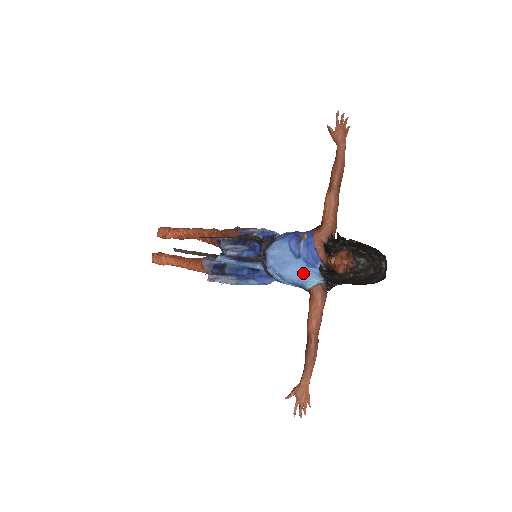
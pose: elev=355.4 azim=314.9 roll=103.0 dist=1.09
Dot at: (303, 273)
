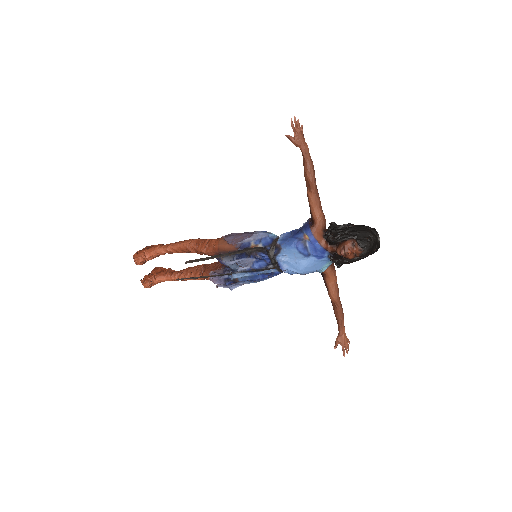
Dot at: (316, 265)
